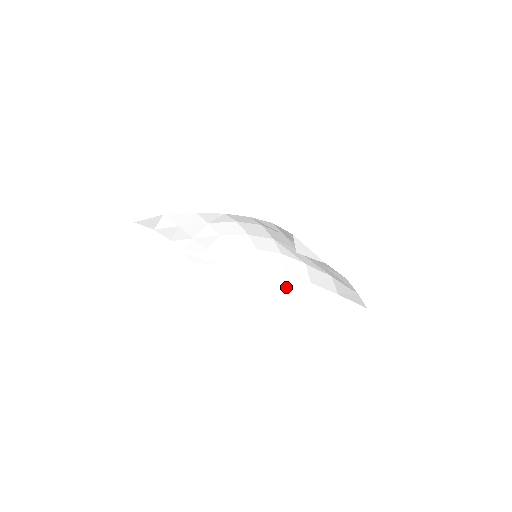
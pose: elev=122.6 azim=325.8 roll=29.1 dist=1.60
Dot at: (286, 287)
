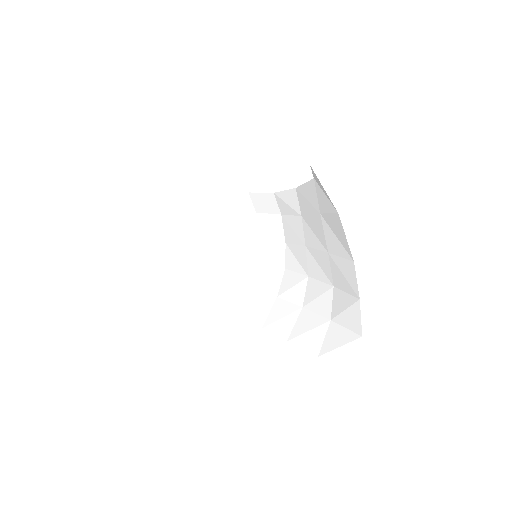
Dot at: (270, 313)
